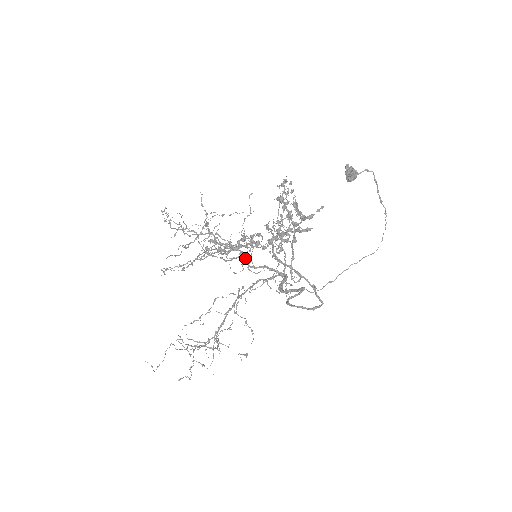
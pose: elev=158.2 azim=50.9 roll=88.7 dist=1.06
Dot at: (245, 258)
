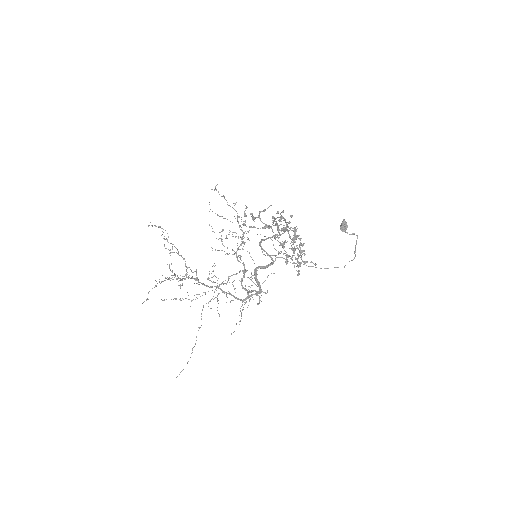
Dot at: occluded
